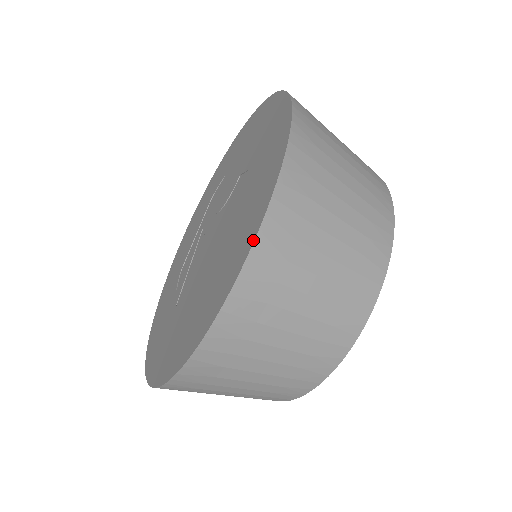
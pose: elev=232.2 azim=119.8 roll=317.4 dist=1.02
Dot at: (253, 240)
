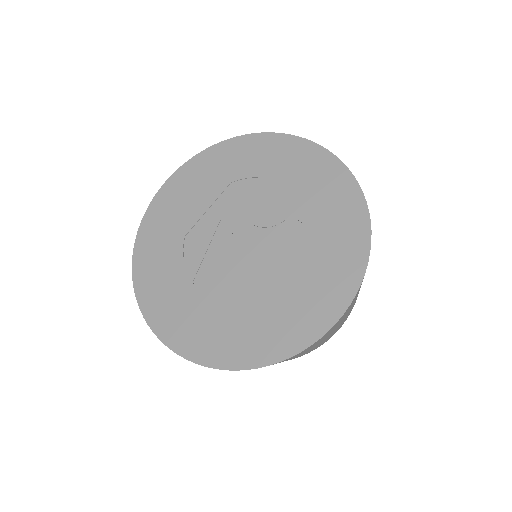
Dot at: (330, 327)
